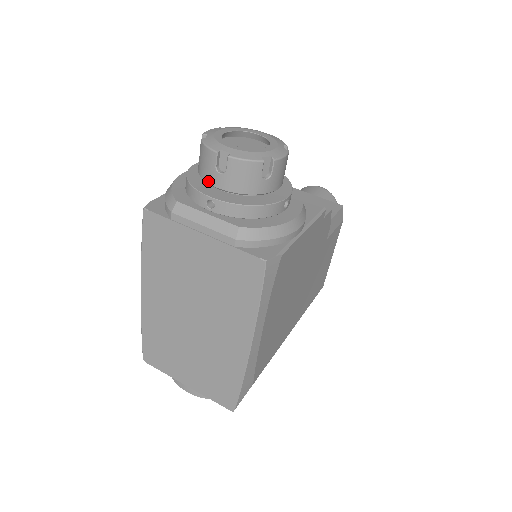
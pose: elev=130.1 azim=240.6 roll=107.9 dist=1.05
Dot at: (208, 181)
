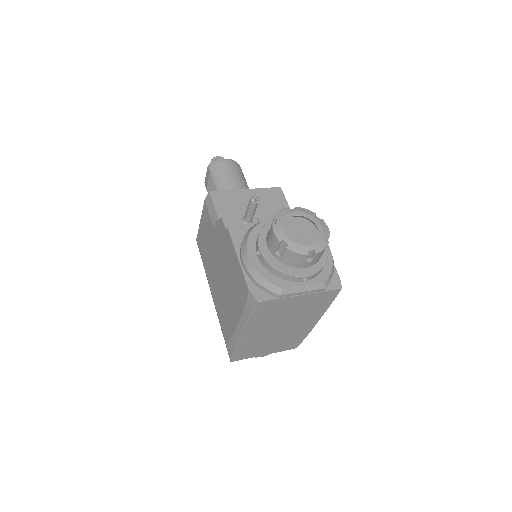
Dot at: (297, 267)
